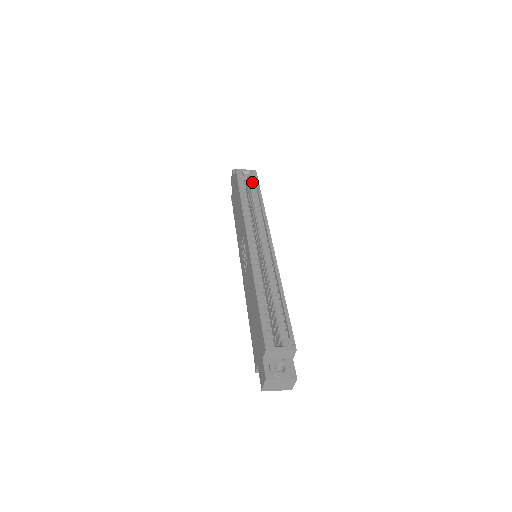
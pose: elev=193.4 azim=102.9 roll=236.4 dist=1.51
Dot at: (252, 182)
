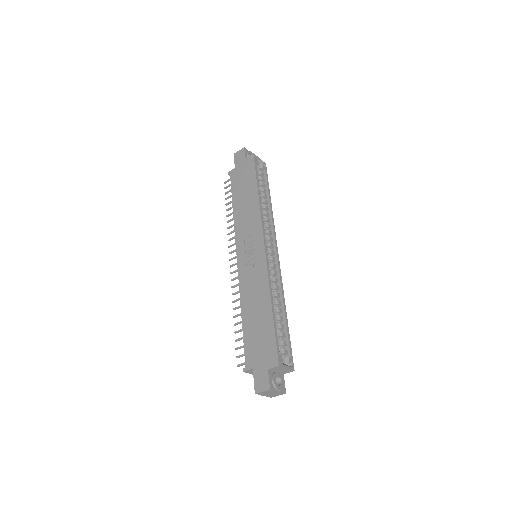
Dot at: (262, 175)
